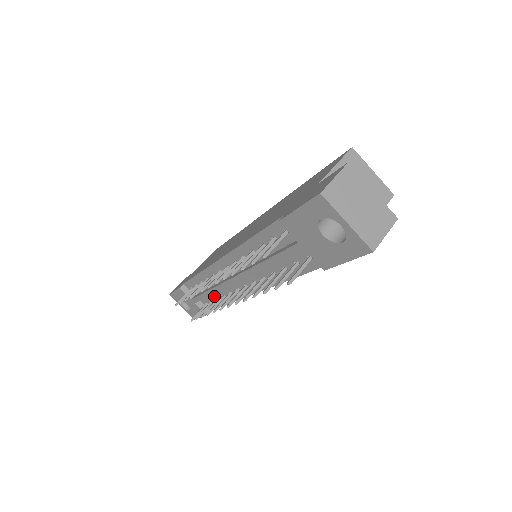
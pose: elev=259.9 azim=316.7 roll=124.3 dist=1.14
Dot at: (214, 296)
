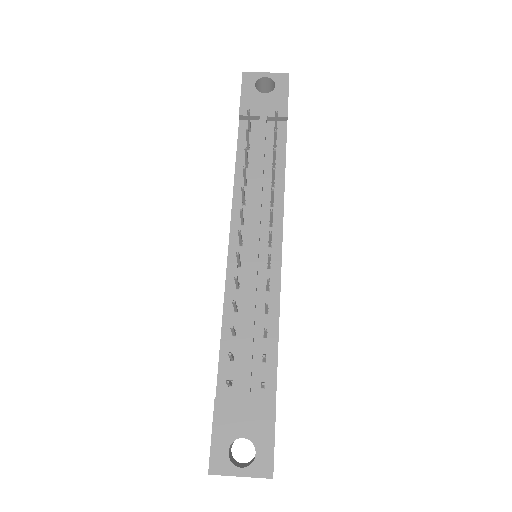
Dot at: (259, 339)
